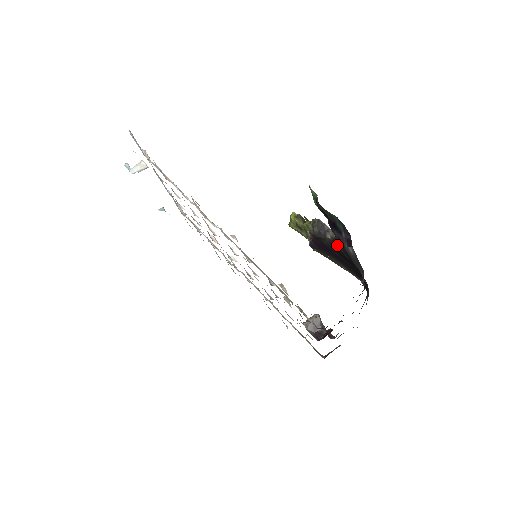
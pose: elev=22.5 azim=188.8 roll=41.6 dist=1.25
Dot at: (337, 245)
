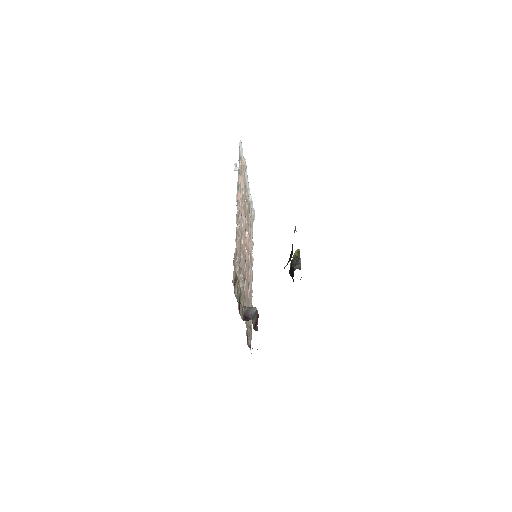
Dot at: occluded
